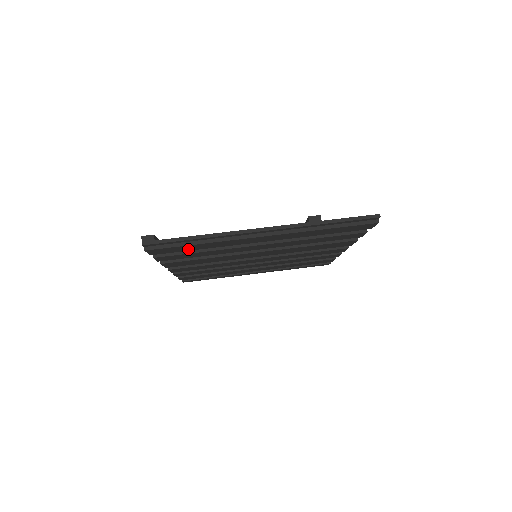
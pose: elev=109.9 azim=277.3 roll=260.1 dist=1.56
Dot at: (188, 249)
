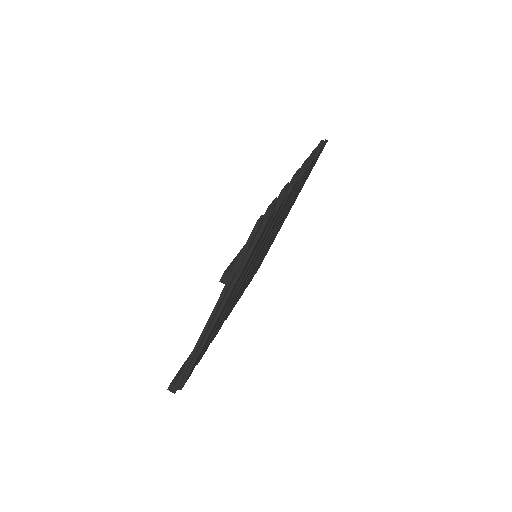
Dot at: occluded
